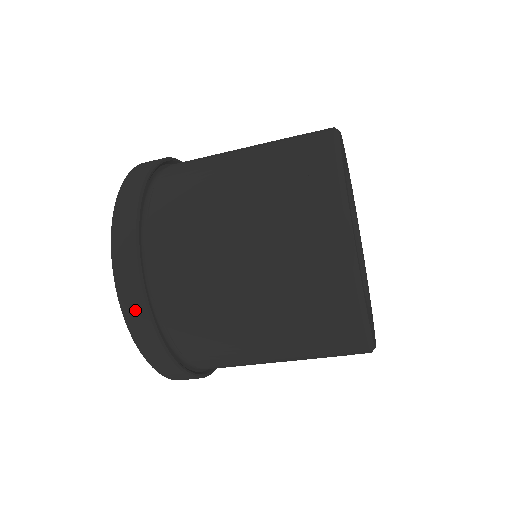
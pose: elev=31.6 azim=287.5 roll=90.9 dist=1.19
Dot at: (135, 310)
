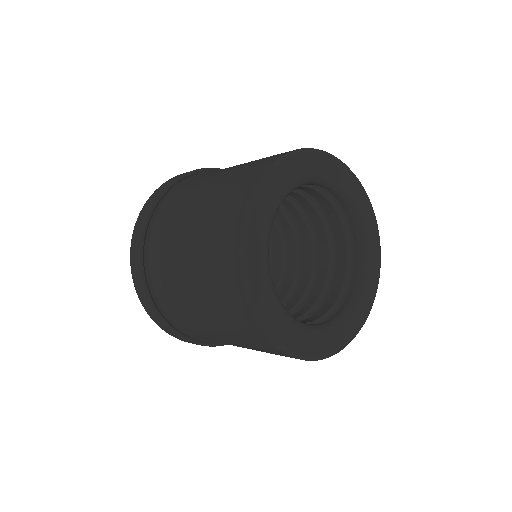
Dot at: (135, 269)
